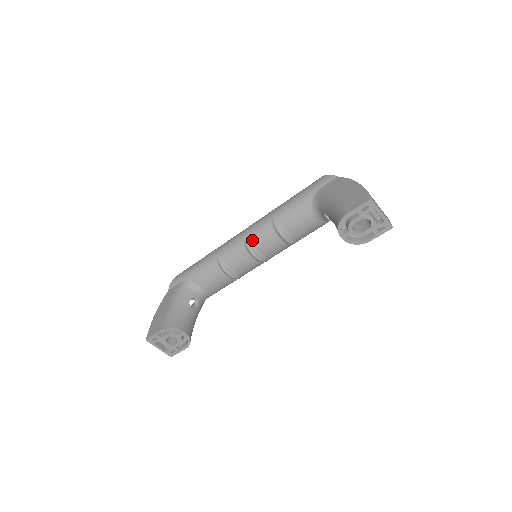
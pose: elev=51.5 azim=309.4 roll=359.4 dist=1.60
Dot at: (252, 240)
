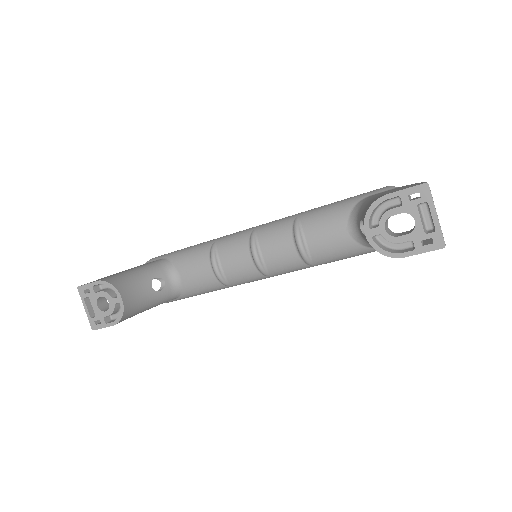
Dot at: (261, 234)
